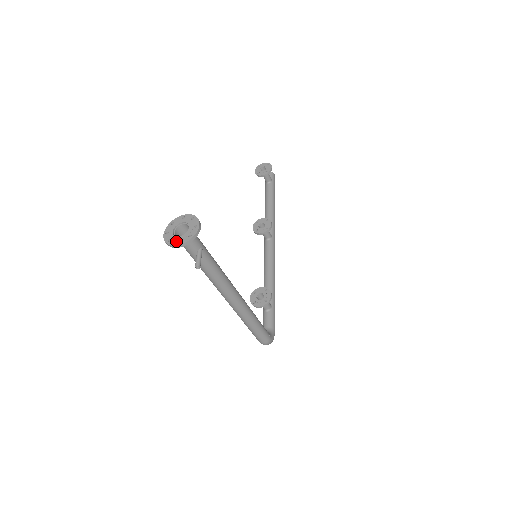
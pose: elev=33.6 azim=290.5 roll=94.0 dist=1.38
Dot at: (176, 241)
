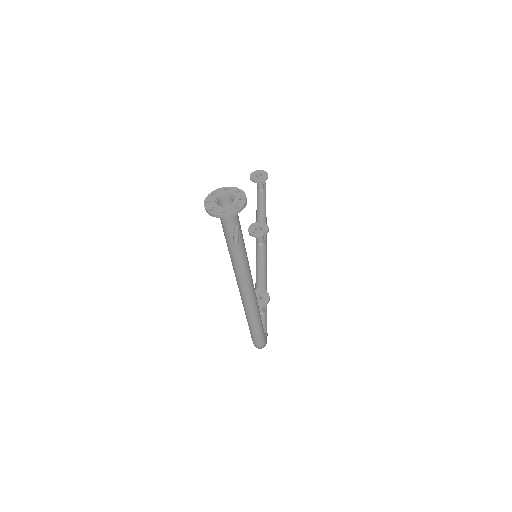
Dot at: (220, 211)
